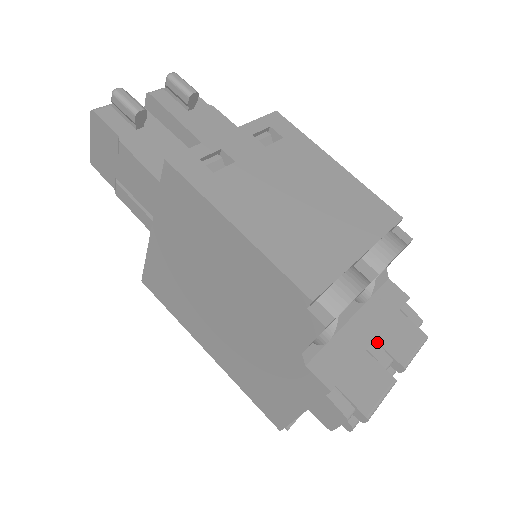
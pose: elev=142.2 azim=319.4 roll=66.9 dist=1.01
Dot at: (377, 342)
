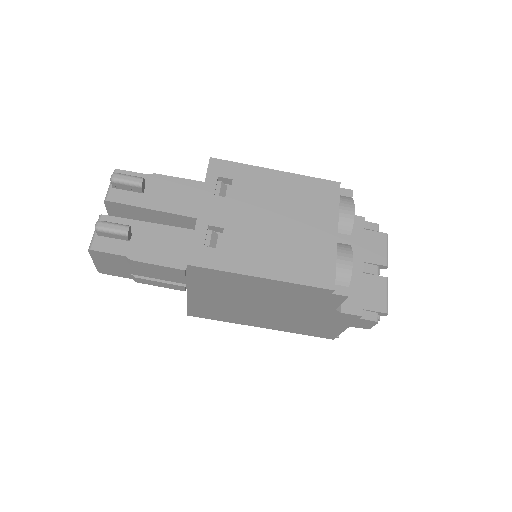
Dot at: (364, 262)
